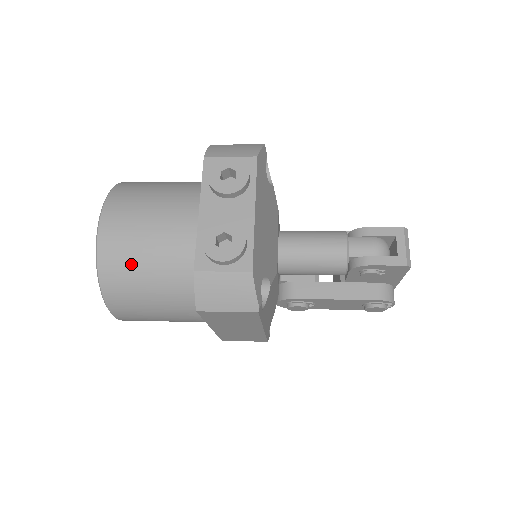
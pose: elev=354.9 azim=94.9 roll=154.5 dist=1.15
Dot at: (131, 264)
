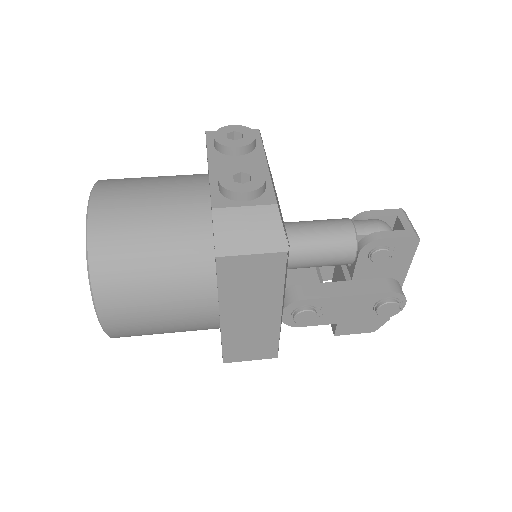
Dot at: (129, 233)
